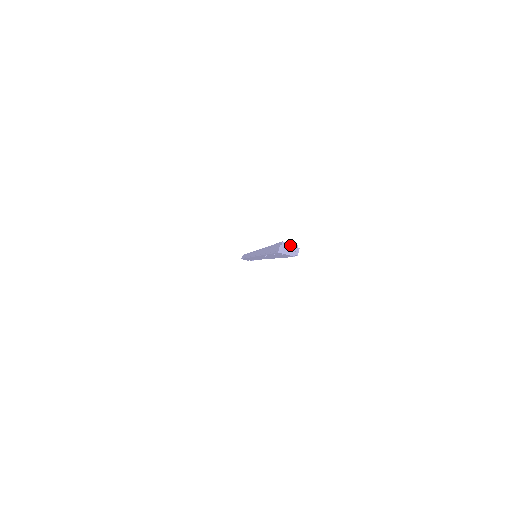
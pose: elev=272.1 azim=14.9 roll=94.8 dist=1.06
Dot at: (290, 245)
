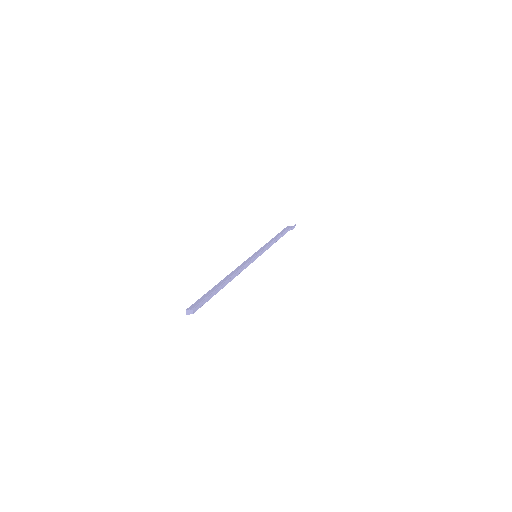
Dot at: (189, 310)
